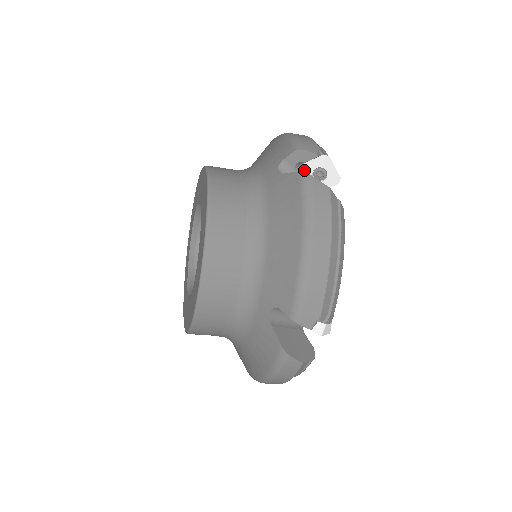
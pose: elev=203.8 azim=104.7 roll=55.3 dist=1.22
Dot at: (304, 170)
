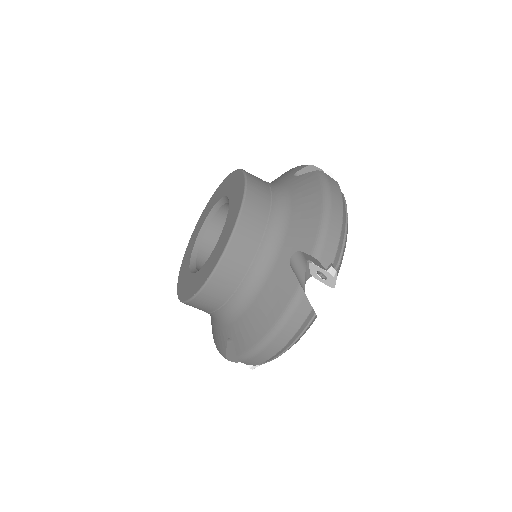
Dot at: occluded
